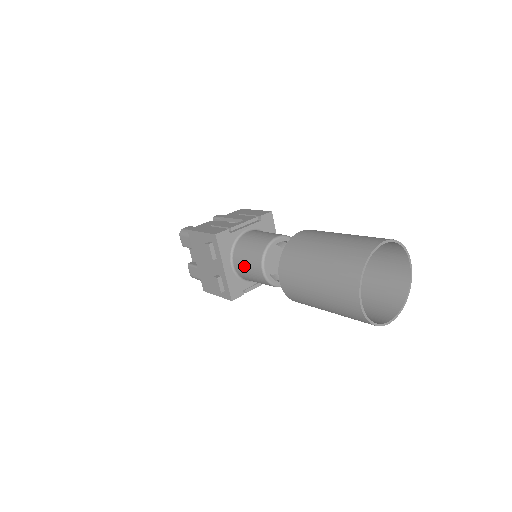
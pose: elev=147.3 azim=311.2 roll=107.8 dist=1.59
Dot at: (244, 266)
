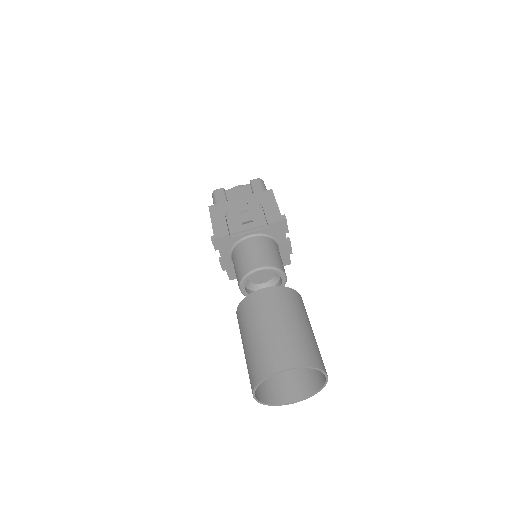
Dot at: occluded
